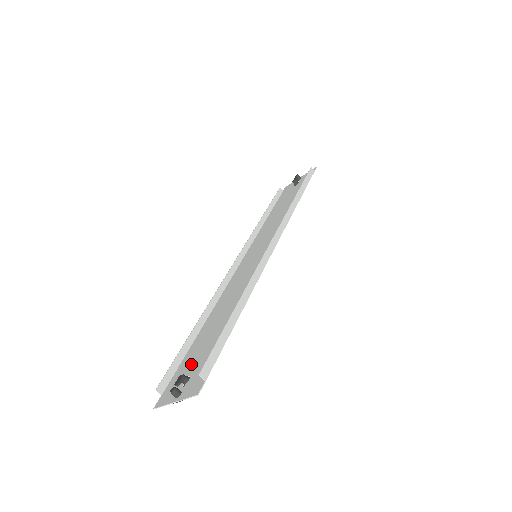
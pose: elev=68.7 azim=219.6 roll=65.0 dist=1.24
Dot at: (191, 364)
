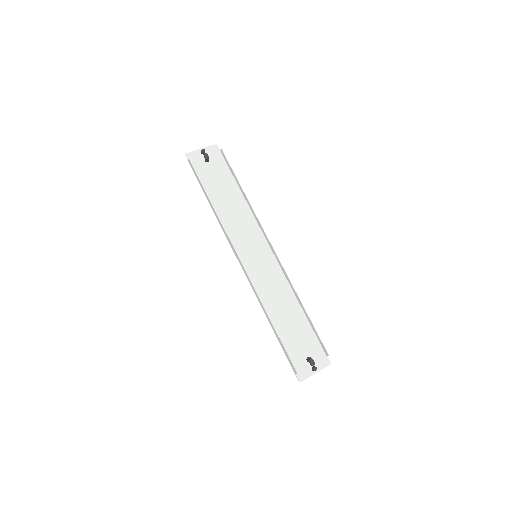
Dot at: (299, 350)
